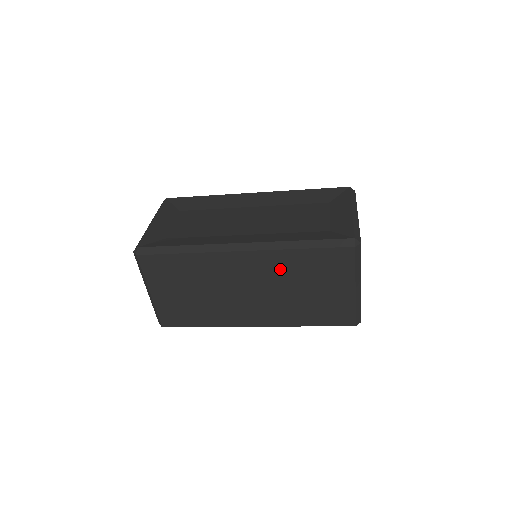
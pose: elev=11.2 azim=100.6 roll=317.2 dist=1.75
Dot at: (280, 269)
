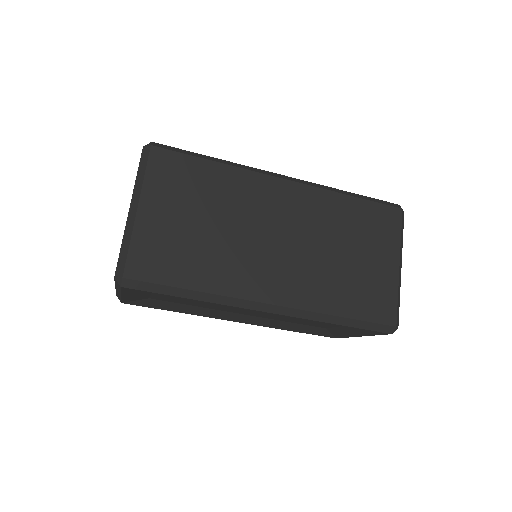
Dot at: (323, 216)
